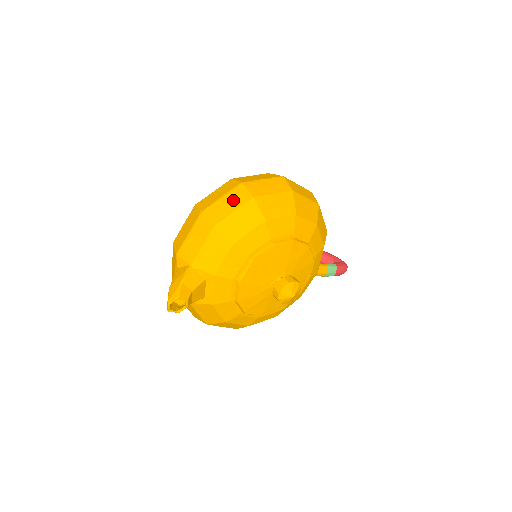
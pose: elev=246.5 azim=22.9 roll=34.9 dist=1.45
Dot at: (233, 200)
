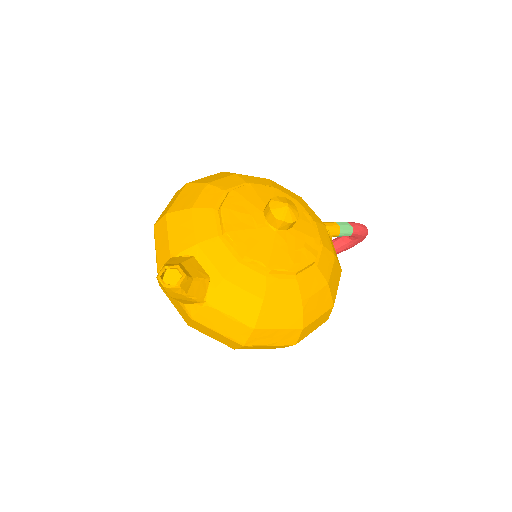
Dot at: (173, 199)
